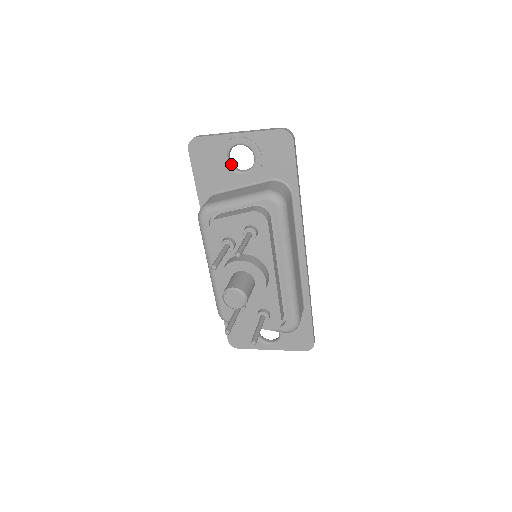
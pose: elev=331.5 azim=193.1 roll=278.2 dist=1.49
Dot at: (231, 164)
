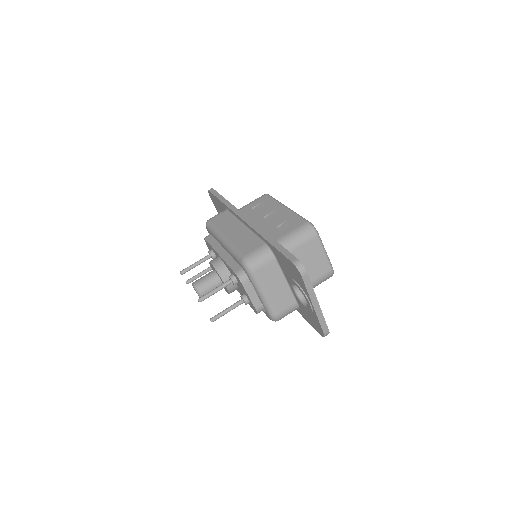
Dot at: occluded
